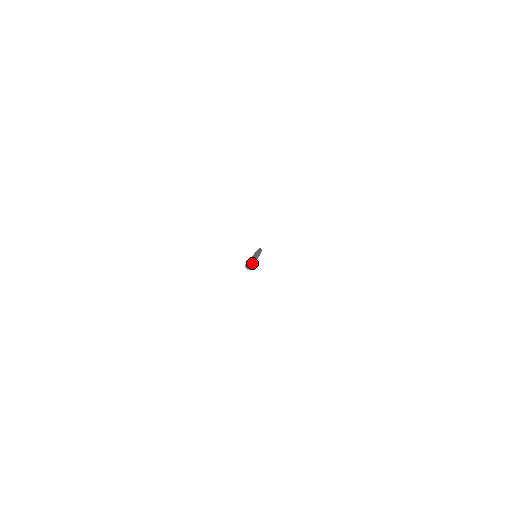
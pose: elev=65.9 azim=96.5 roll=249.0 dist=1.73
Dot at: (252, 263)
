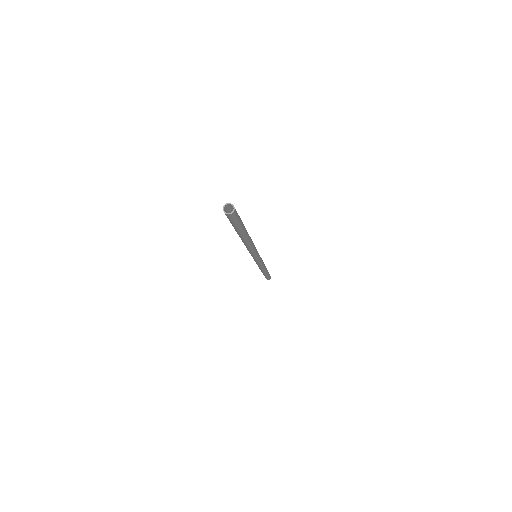
Dot at: (235, 209)
